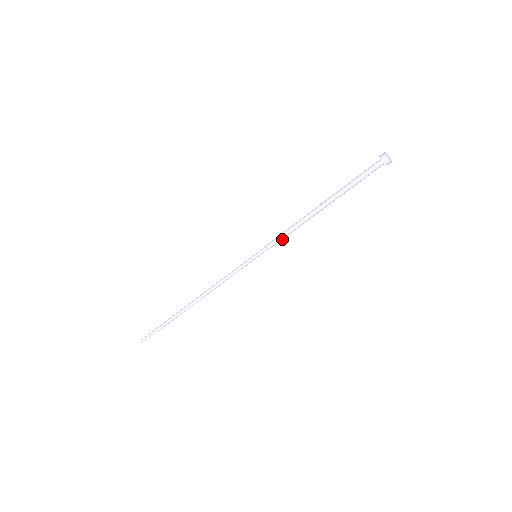
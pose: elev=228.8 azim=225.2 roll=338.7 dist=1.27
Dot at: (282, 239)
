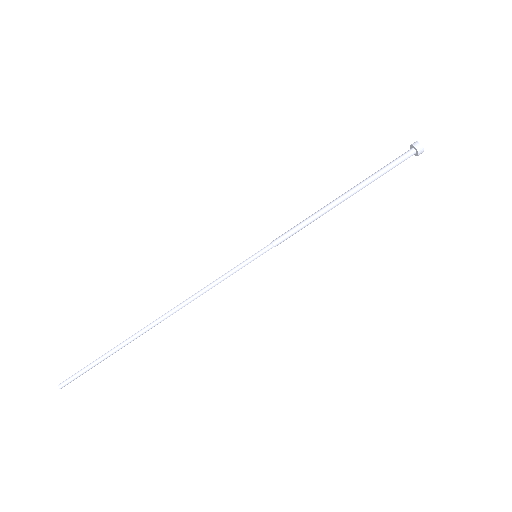
Dot at: (292, 234)
